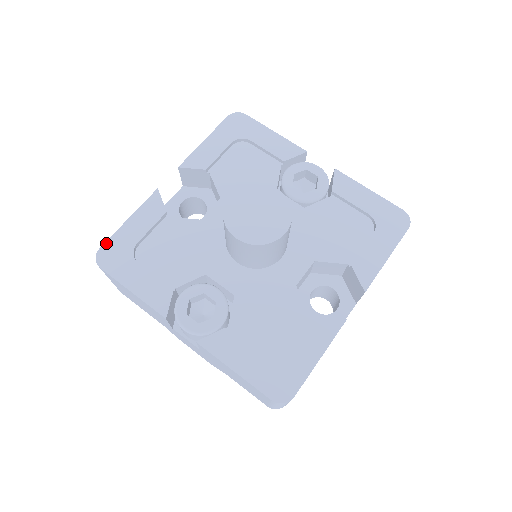
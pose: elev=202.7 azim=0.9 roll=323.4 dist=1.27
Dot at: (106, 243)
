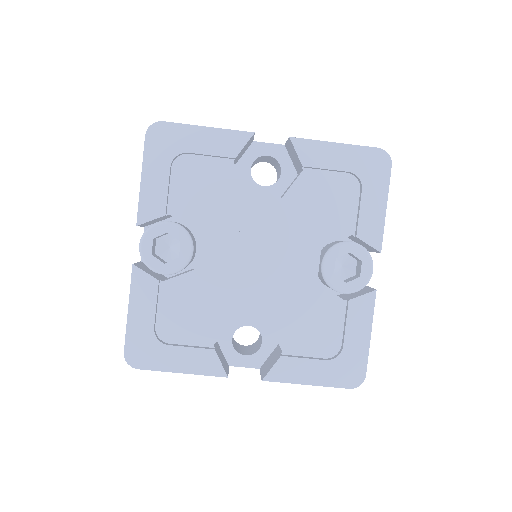
Dot at: (171, 123)
